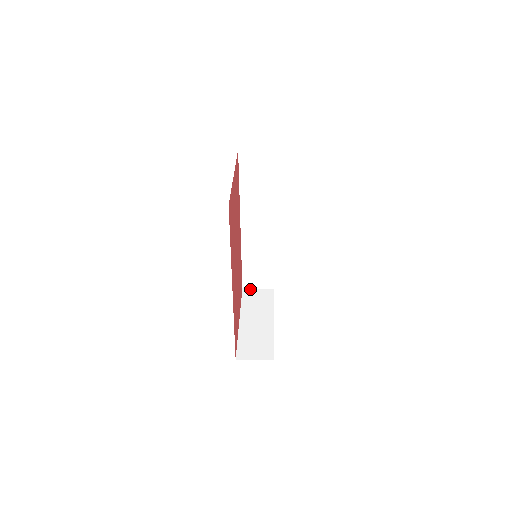
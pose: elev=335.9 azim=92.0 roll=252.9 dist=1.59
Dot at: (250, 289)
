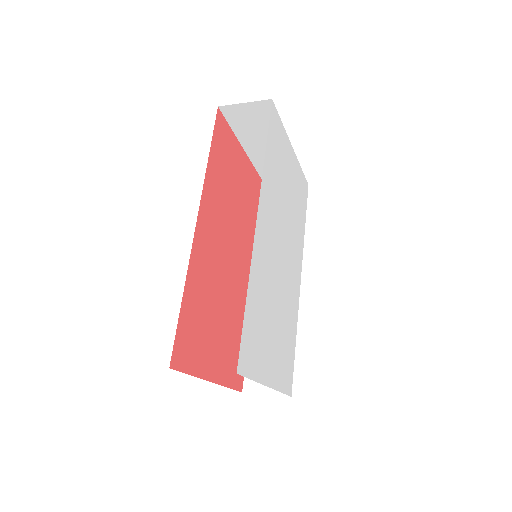
Dot at: occluded
